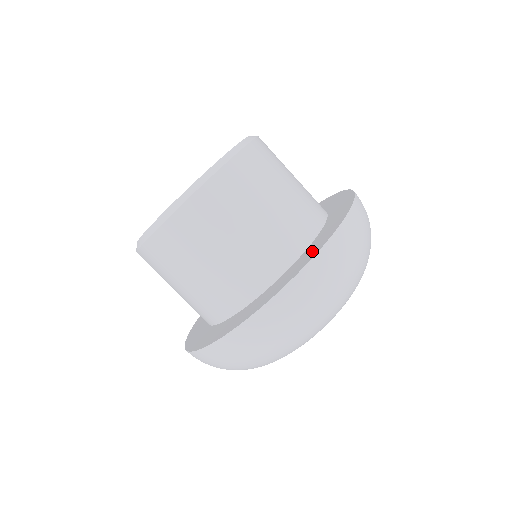
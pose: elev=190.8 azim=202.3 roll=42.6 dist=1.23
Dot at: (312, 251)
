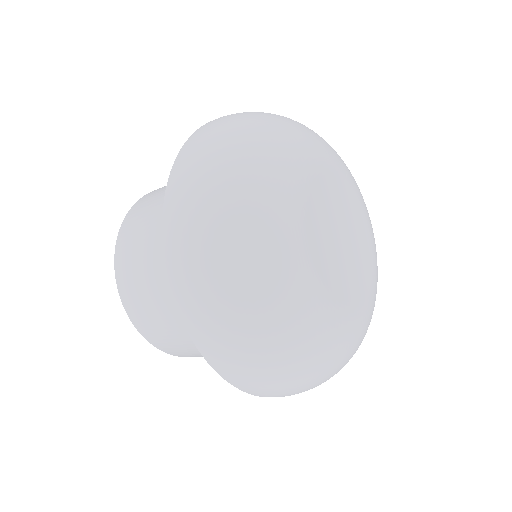
Dot at: occluded
